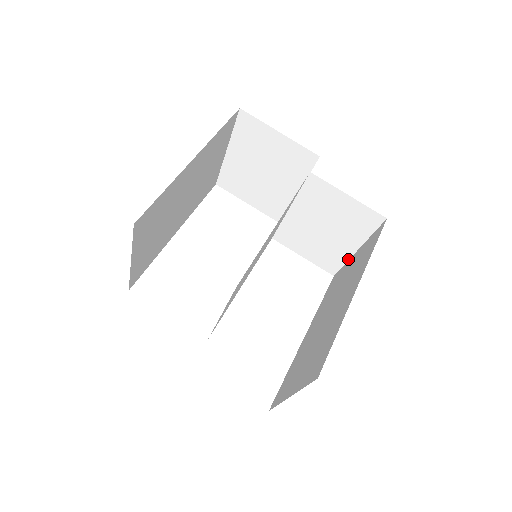
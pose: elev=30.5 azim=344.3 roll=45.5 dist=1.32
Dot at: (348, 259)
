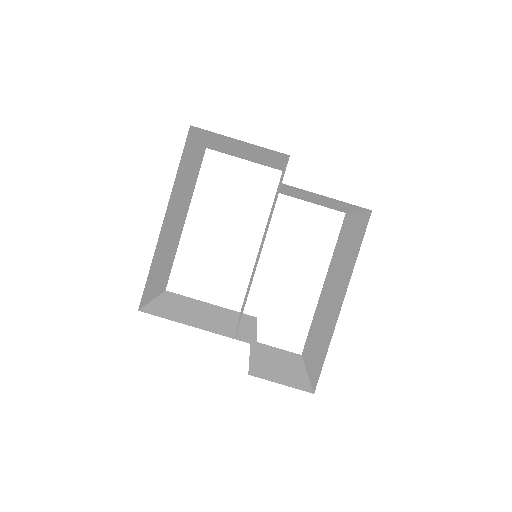
Dot at: (352, 212)
